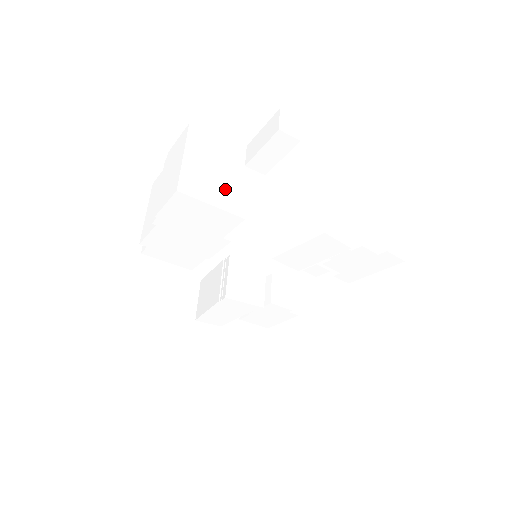
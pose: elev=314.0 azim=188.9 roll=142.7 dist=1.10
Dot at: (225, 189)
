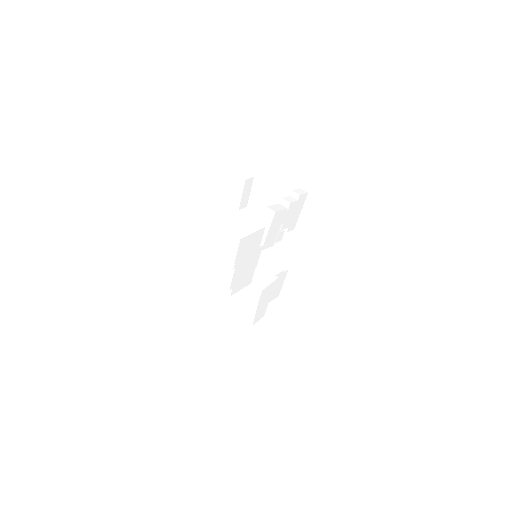
Dot at: (246, 224)
